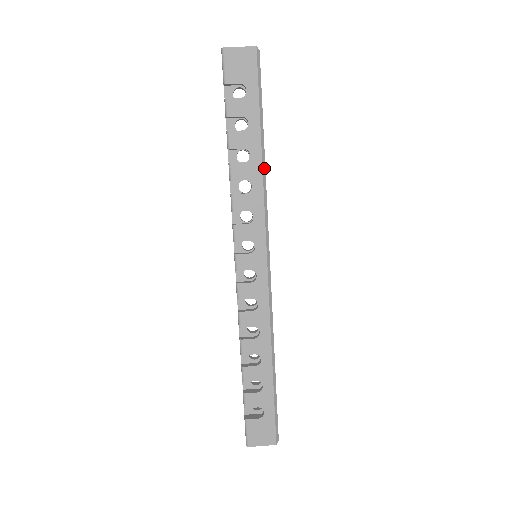
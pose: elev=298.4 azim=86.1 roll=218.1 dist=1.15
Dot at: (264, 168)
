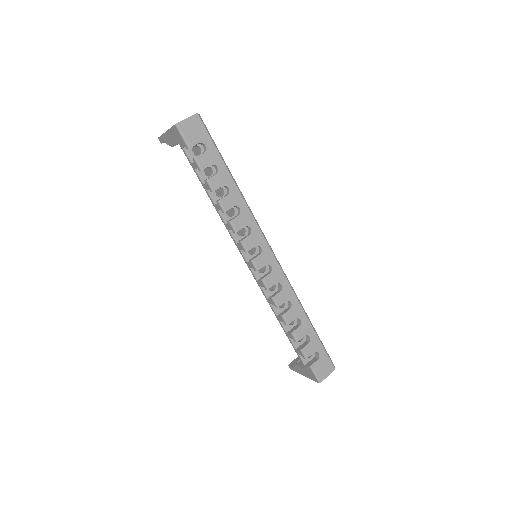
Dot at: (241, 192)
